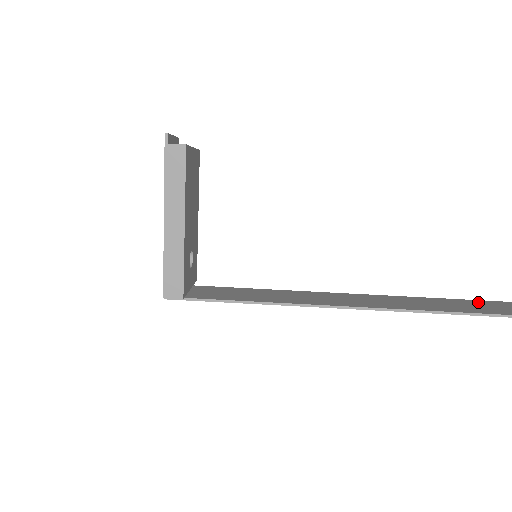
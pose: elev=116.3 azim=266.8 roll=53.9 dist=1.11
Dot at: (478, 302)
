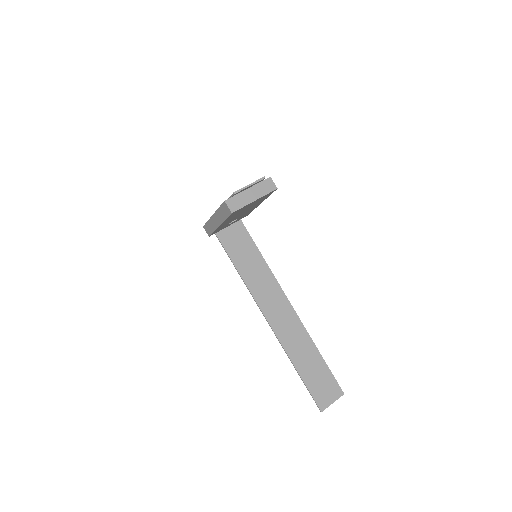
Dot at: (328, 376)
